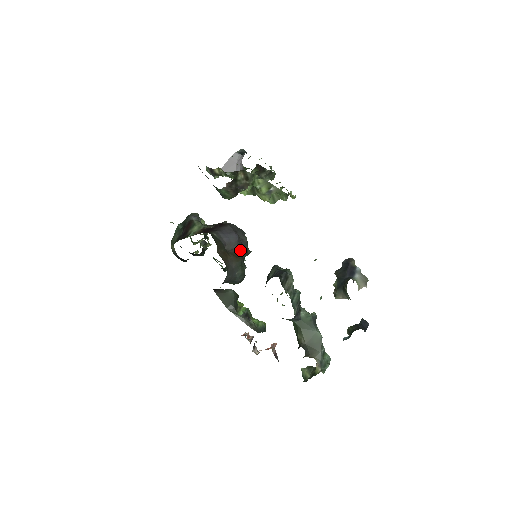
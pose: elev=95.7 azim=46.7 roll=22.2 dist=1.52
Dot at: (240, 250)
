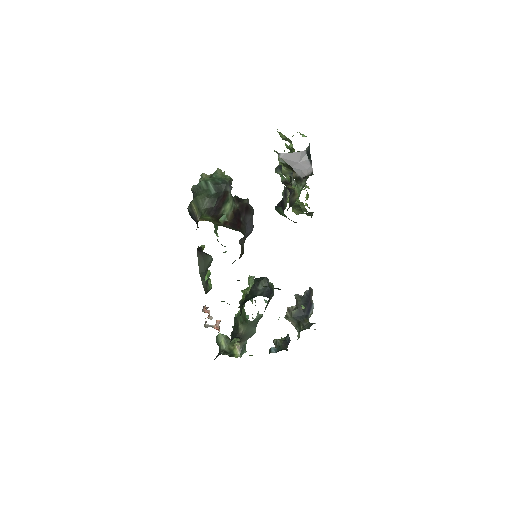
Dot at: occluded
